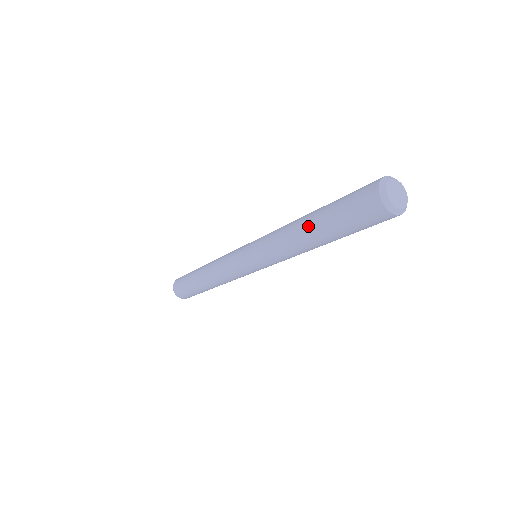
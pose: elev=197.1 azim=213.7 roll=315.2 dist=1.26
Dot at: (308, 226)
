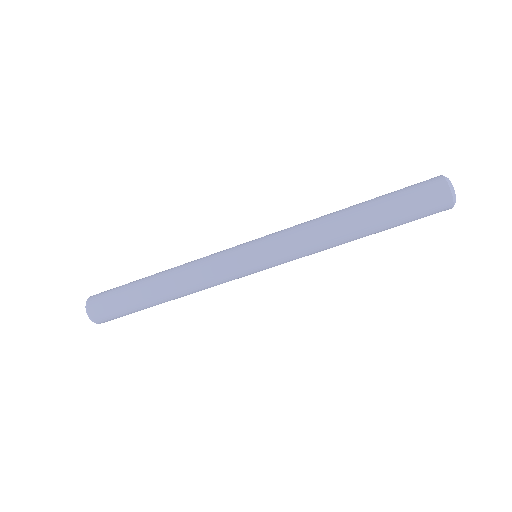
Dot at: (358, 211)
